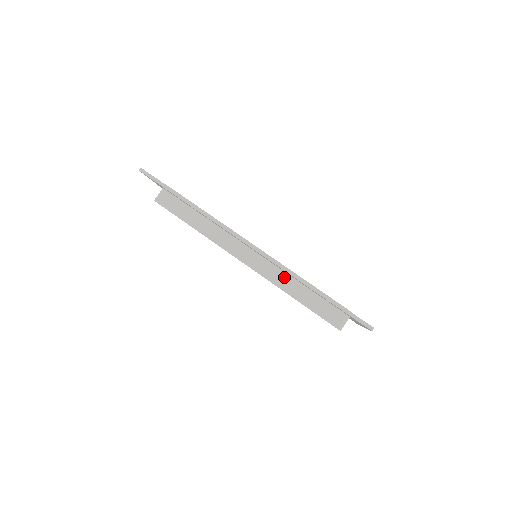
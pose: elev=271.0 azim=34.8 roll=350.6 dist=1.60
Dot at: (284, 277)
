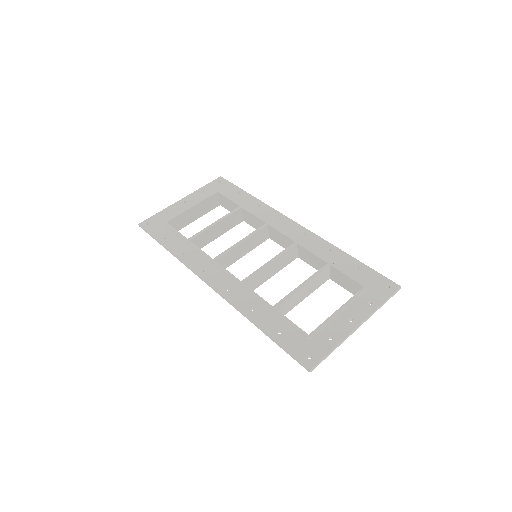
Dot at: occluded
